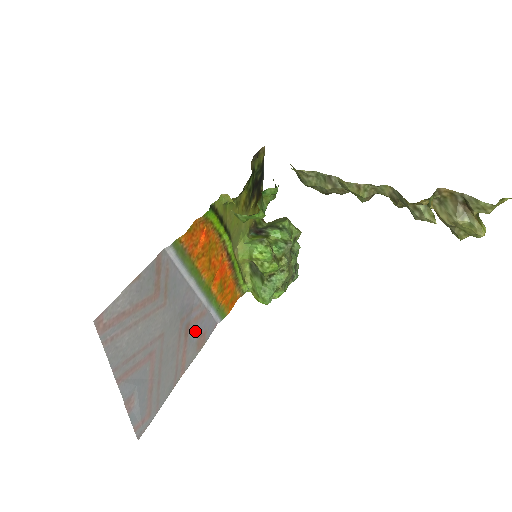
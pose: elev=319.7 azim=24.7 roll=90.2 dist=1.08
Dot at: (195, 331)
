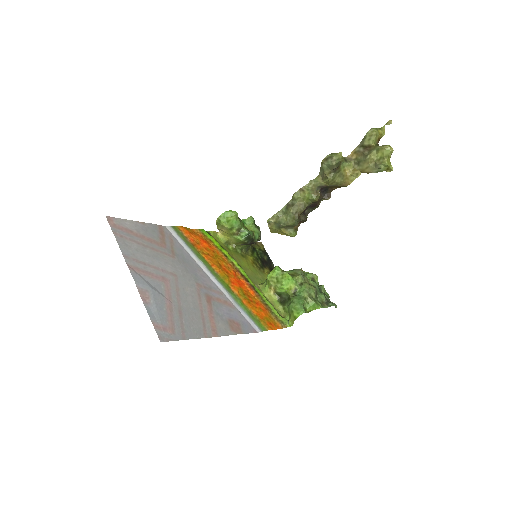
Dot at: (222, 311)
